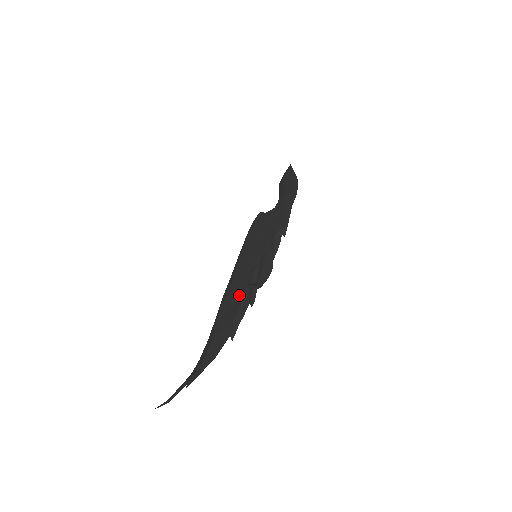
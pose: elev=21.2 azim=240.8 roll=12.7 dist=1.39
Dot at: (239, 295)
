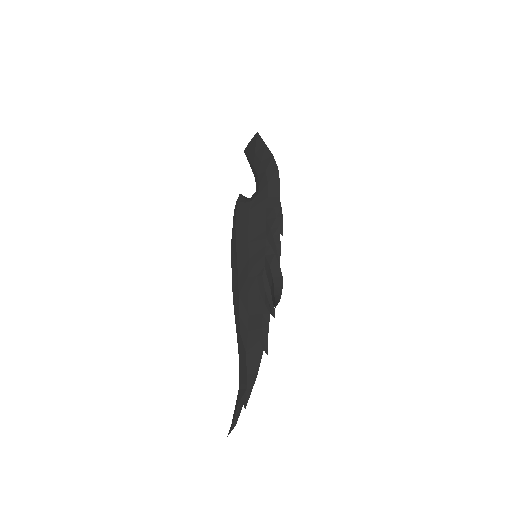
Dot at: (255, 304)
